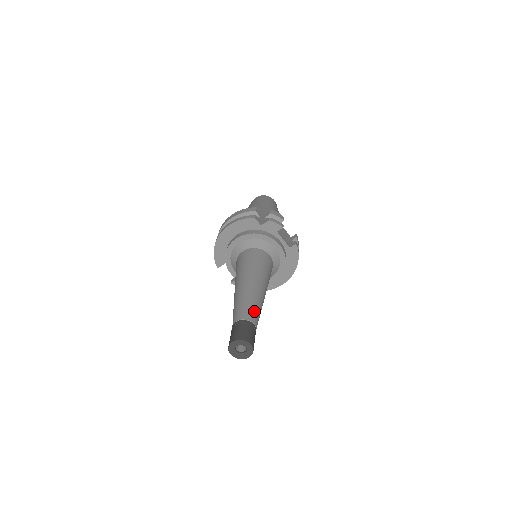
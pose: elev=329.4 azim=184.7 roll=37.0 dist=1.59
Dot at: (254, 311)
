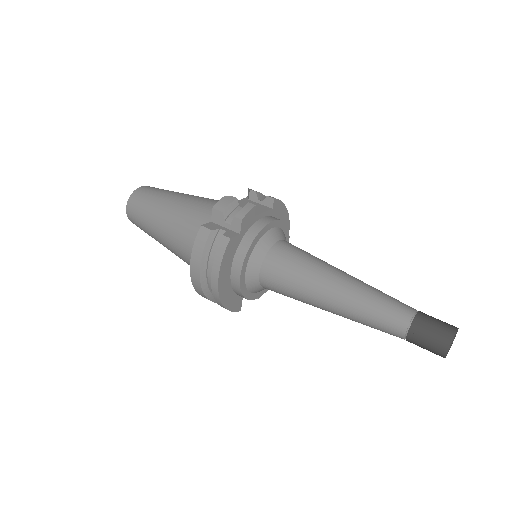
Dot at: (394, 303)
